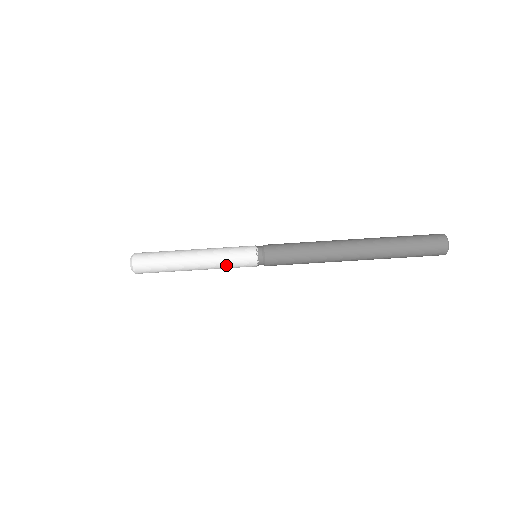
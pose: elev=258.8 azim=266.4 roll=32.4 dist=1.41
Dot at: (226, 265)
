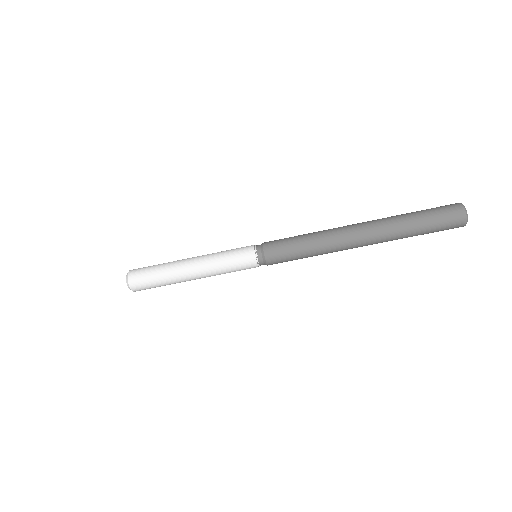
Dot at: (226, 272)
